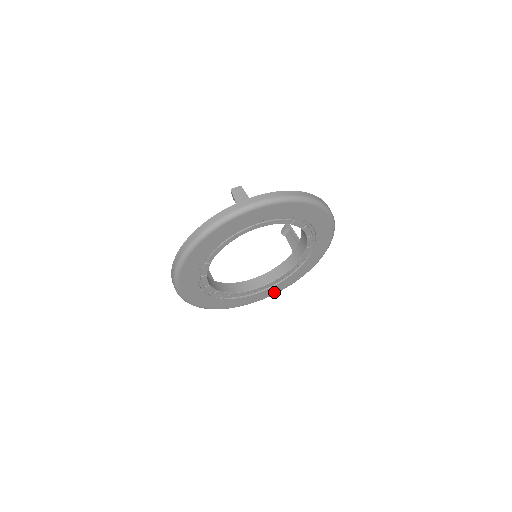
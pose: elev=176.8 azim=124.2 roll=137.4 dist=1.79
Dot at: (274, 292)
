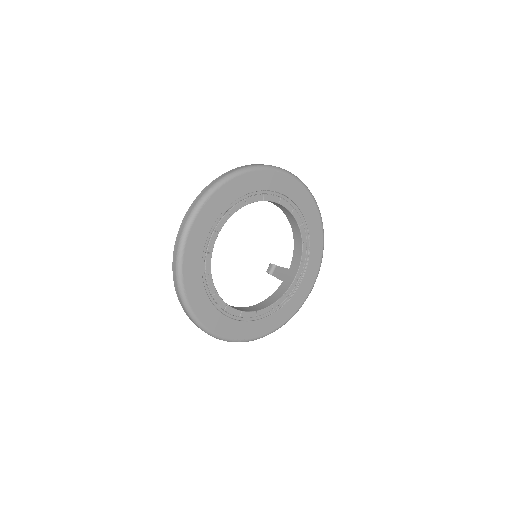
Dot at: (268, 330)
